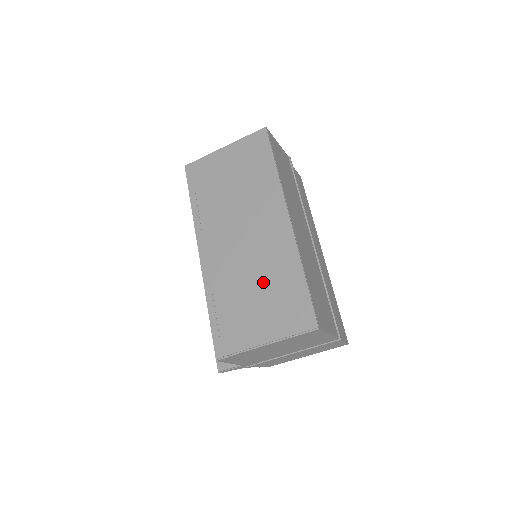
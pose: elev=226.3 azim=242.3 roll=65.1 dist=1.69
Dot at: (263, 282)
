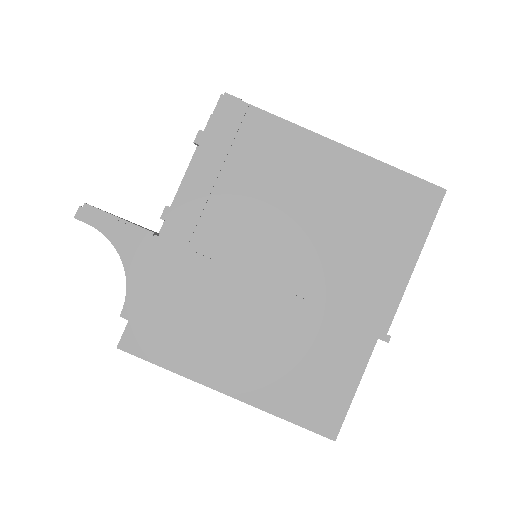
Dot at: occluded
